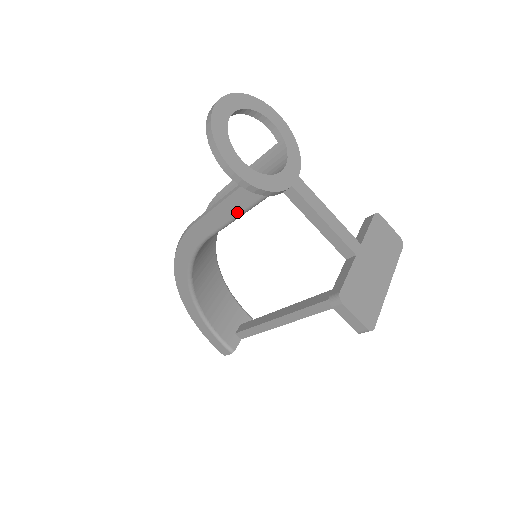
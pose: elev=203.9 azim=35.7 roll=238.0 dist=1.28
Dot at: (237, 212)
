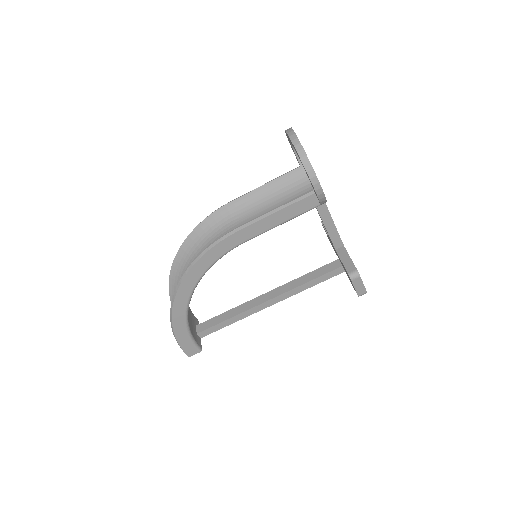
Dot at: (289, 218)
